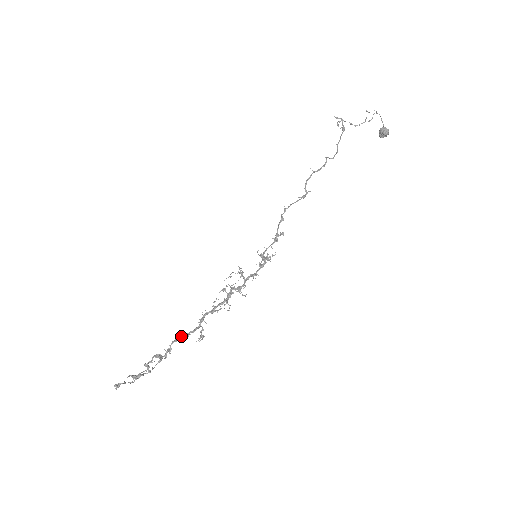
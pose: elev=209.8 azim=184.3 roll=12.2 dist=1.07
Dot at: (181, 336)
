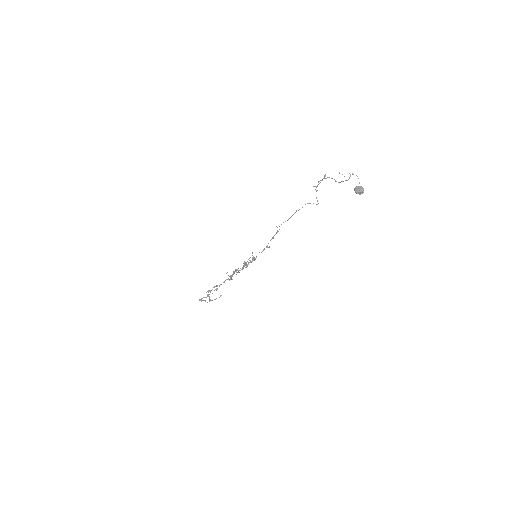
Dot at: occluded
